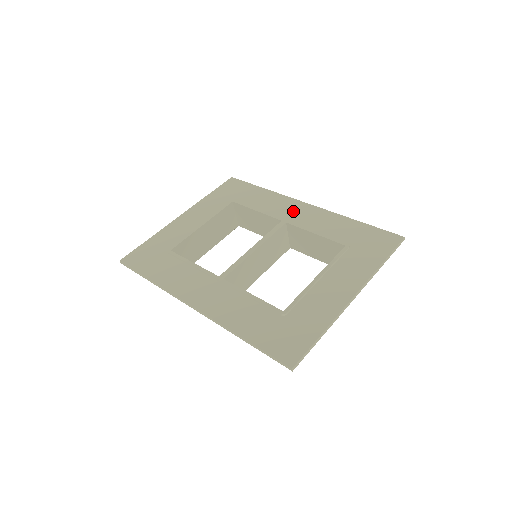
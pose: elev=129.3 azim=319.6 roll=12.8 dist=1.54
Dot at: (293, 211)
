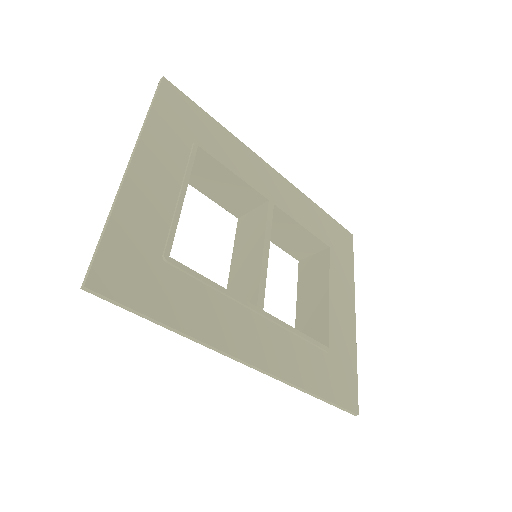
Dot at: (269, 182)
